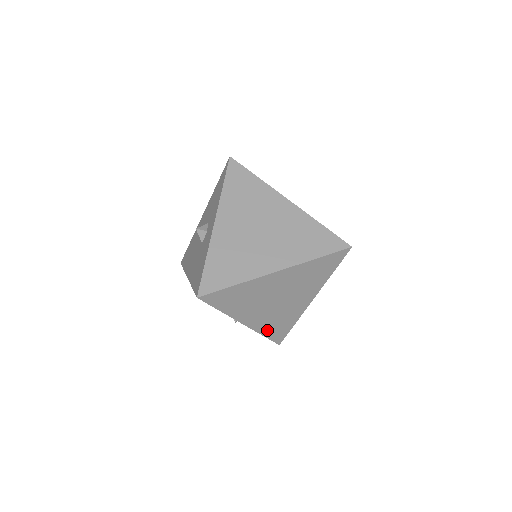
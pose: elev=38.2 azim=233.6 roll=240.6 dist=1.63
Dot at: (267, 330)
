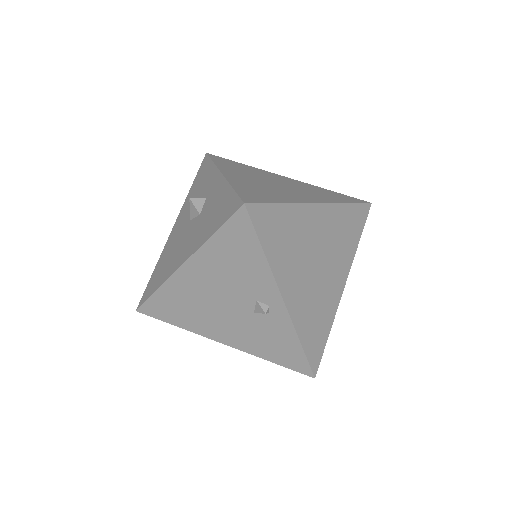
Dot at: (305, 331)
